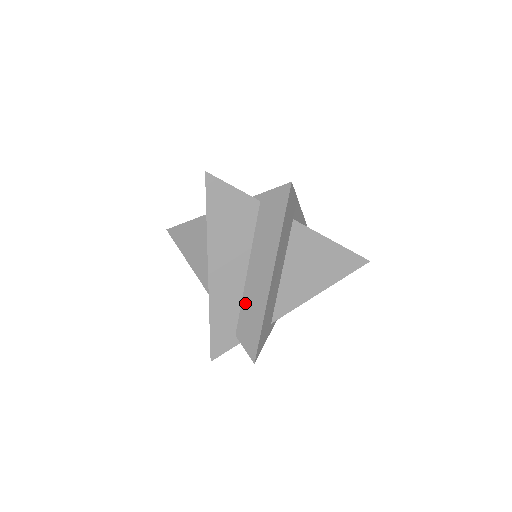
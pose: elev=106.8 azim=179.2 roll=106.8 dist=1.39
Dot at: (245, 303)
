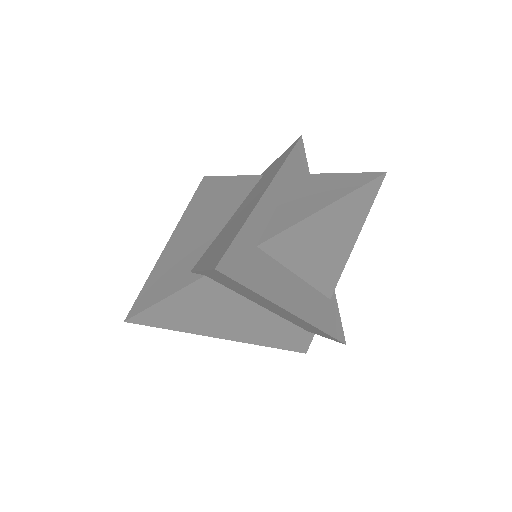
Dot at: (290, 321)
